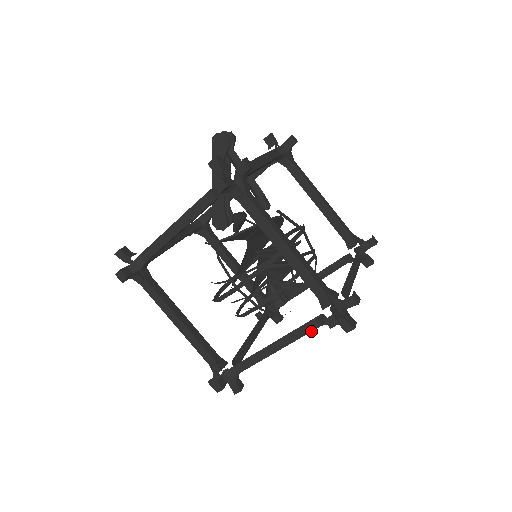
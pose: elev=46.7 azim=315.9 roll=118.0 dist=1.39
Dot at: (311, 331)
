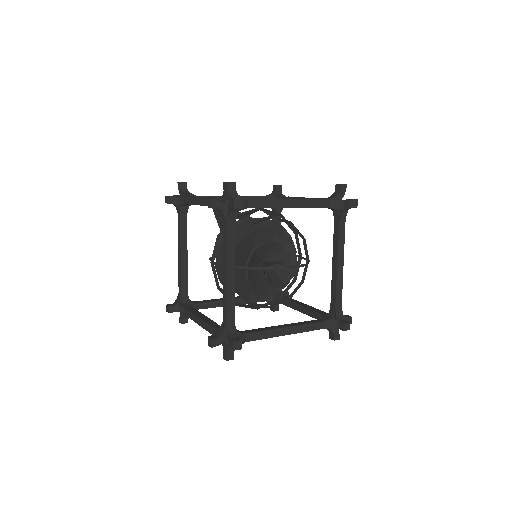
Dot at: (227, 234)
